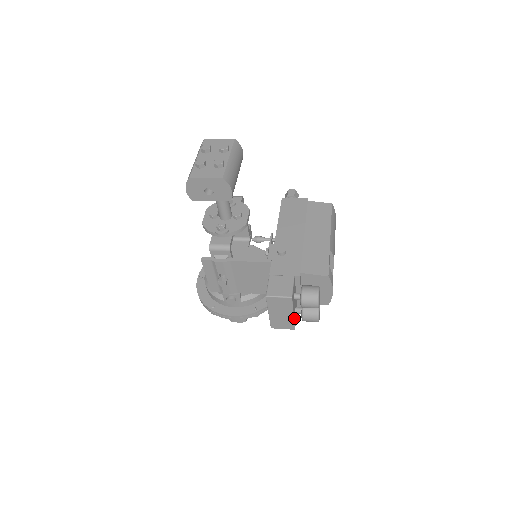
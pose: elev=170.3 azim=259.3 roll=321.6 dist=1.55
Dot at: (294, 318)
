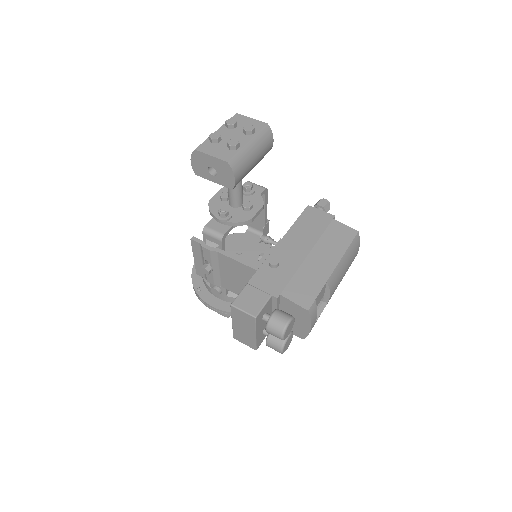
Dot at: (257, 339)
